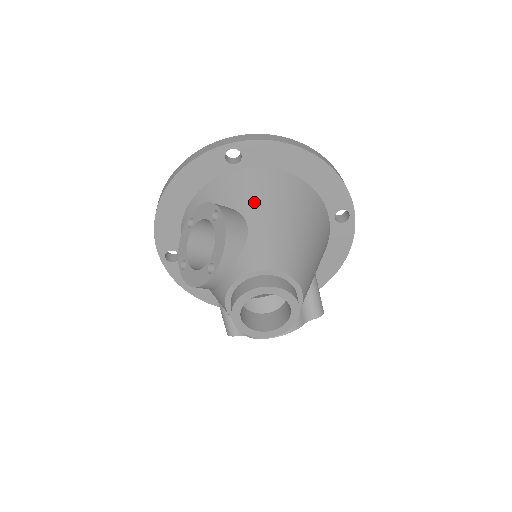
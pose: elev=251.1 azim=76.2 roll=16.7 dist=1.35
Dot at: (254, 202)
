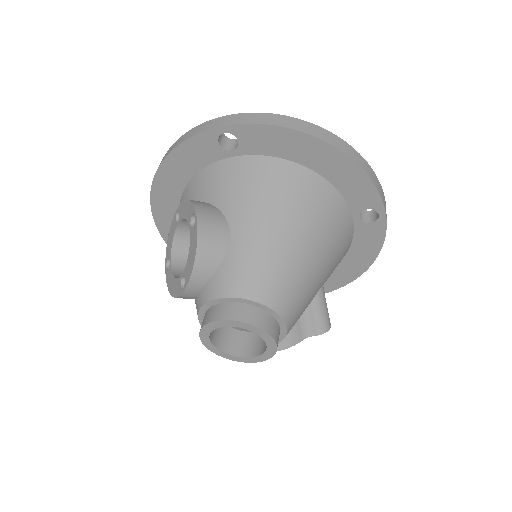
Dot at: (244, 204)
